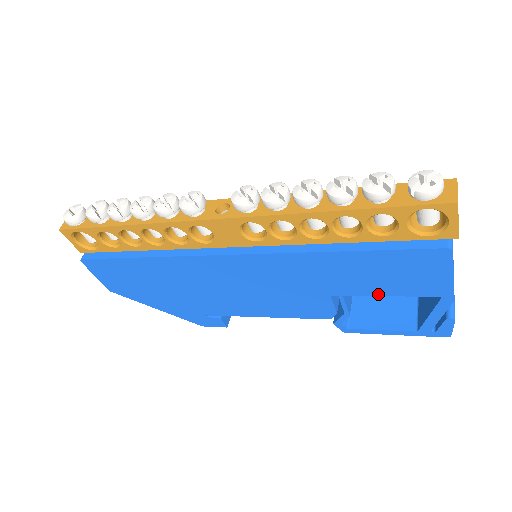
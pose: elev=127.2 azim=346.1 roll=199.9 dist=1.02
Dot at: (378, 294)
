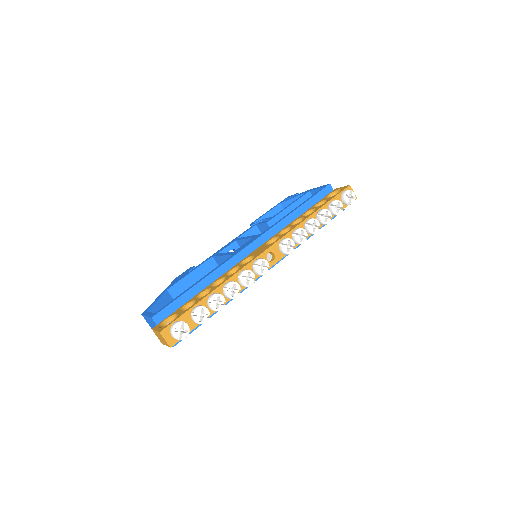
Dot at: occluded
